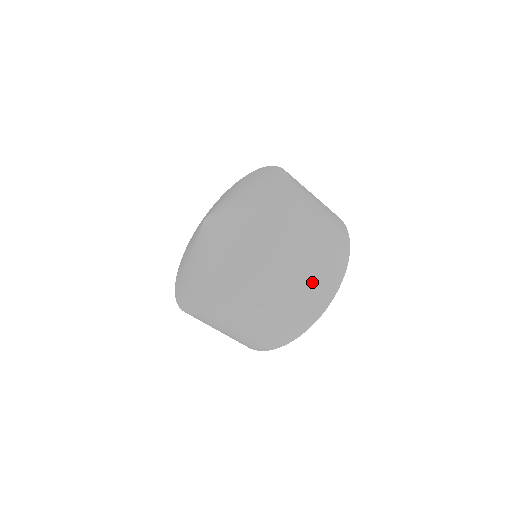
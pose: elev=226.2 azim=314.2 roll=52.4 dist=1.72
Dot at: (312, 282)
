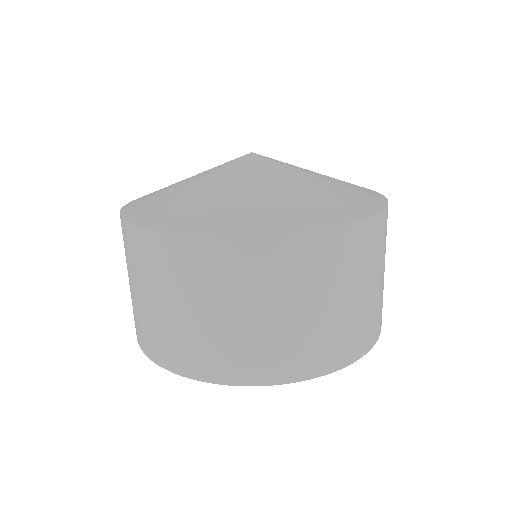
Dot at: (355, 314)
